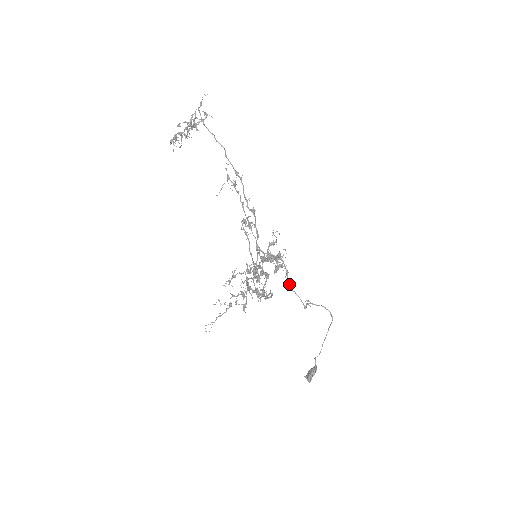
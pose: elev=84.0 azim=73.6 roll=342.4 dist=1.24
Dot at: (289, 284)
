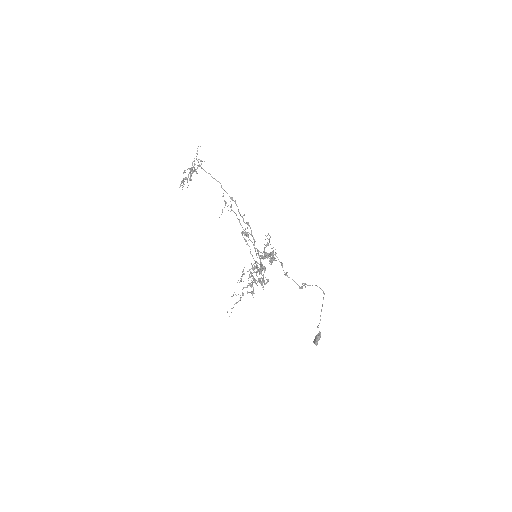
Dot at: occluded
